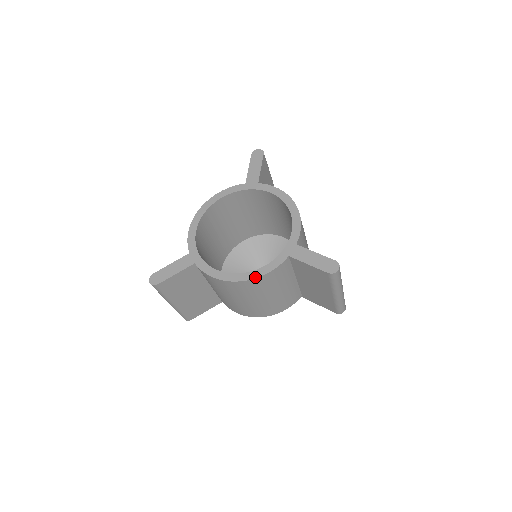
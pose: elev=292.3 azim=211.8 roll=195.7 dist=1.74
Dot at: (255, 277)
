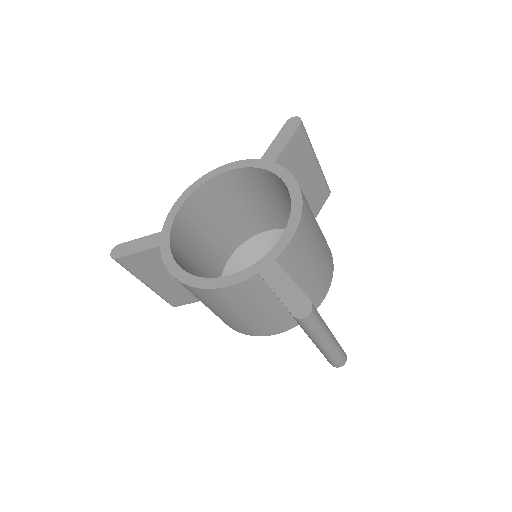
Dot at: (208, 287)
